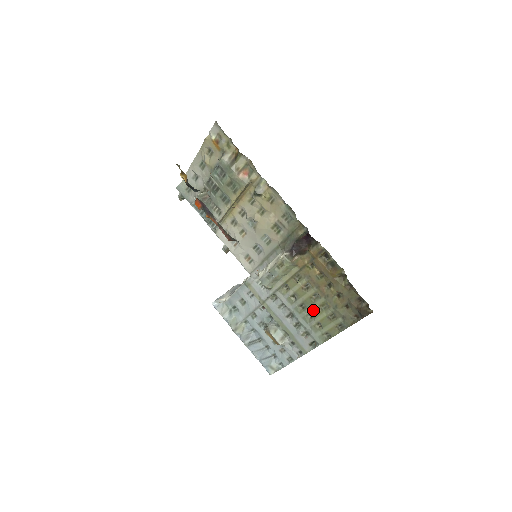
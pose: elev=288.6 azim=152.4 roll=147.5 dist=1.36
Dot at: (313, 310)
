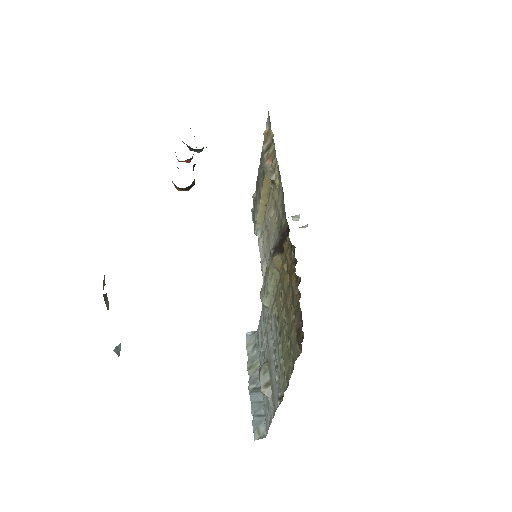
Dot at: (282, 339)
